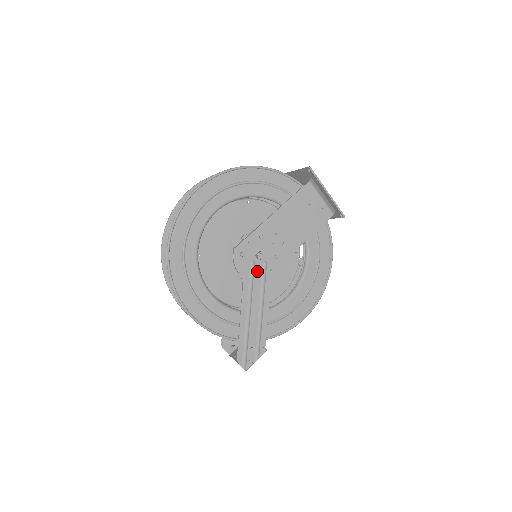
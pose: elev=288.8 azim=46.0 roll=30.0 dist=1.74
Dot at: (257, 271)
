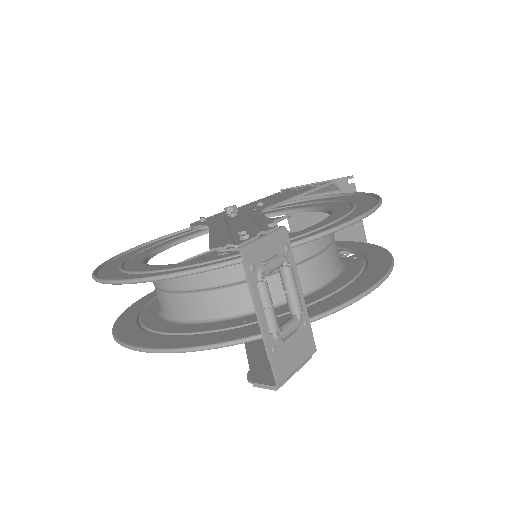
Dot at: occluded
